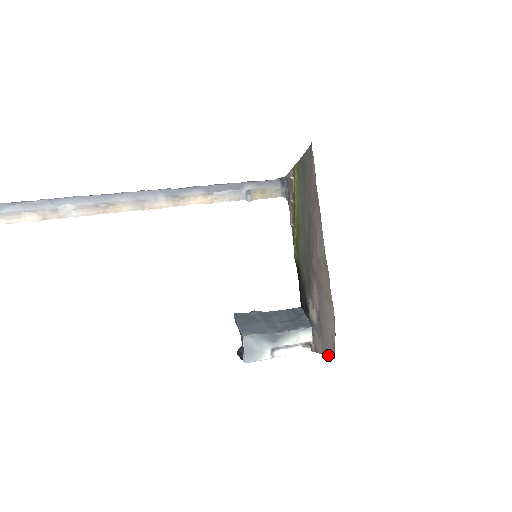
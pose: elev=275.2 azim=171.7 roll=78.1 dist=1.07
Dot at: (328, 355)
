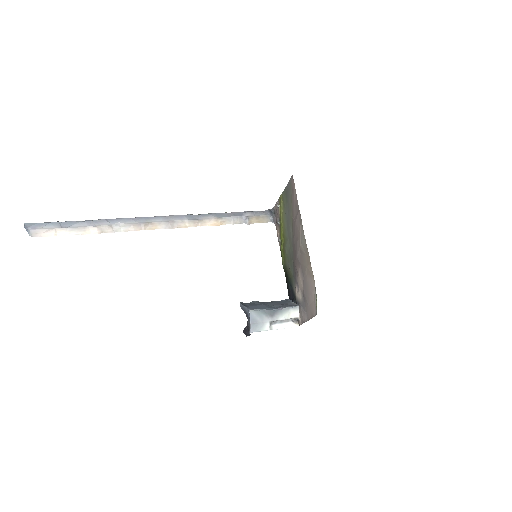
Dot at: (312, 317)
